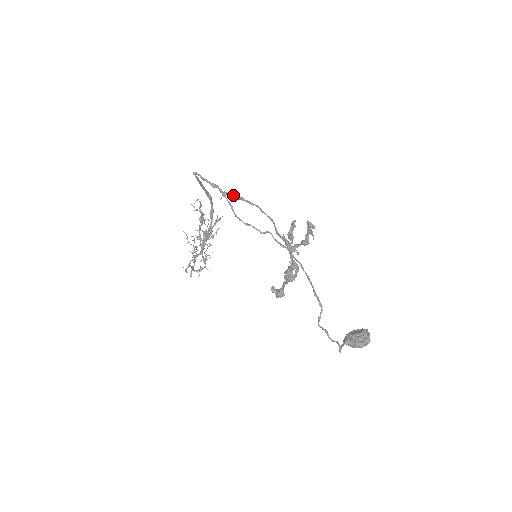
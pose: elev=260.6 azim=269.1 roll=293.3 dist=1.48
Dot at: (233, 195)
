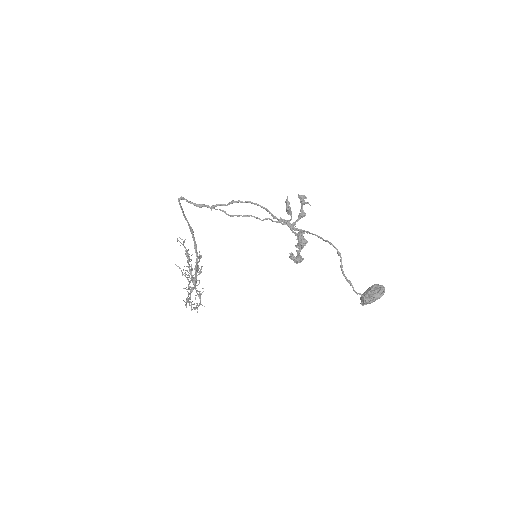
Dot at: (222, 204)
